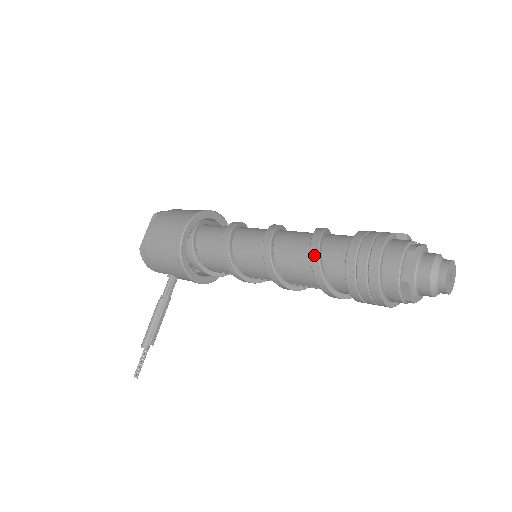
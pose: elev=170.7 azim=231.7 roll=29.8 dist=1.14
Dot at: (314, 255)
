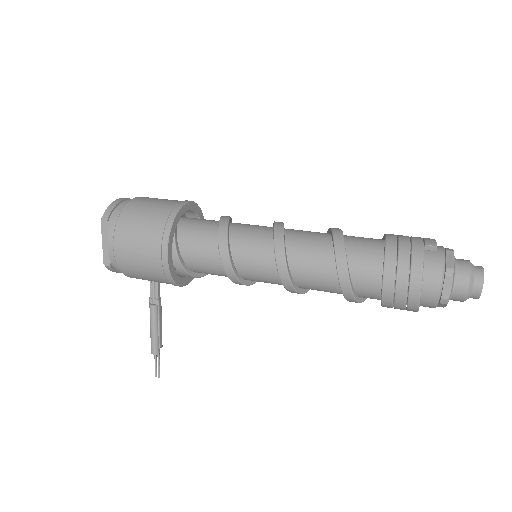
Dot at: (344, 283)
